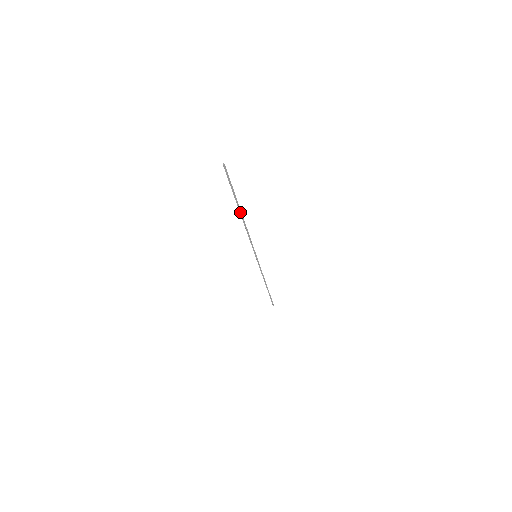
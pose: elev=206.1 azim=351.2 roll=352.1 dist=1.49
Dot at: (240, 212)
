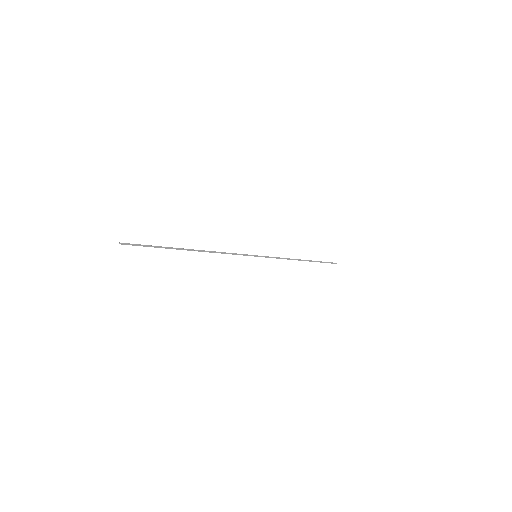
Dot at: (188, 250)
